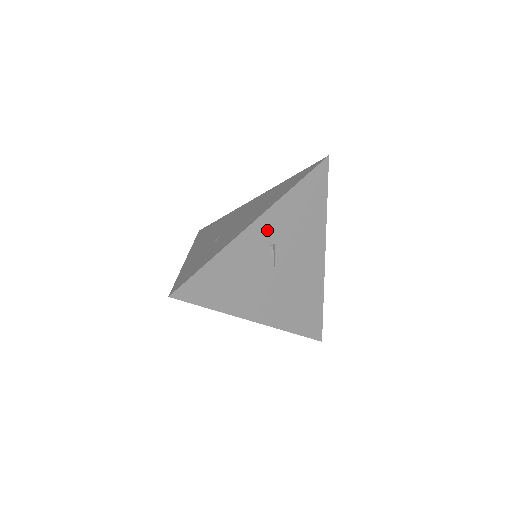
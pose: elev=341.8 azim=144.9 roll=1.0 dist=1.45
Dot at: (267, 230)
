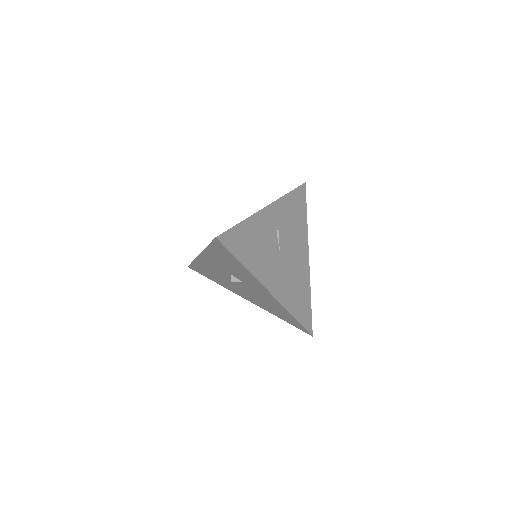
Dot at: (274, 217)
